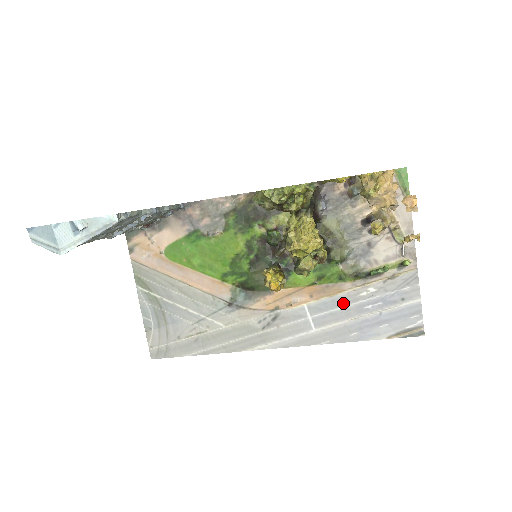
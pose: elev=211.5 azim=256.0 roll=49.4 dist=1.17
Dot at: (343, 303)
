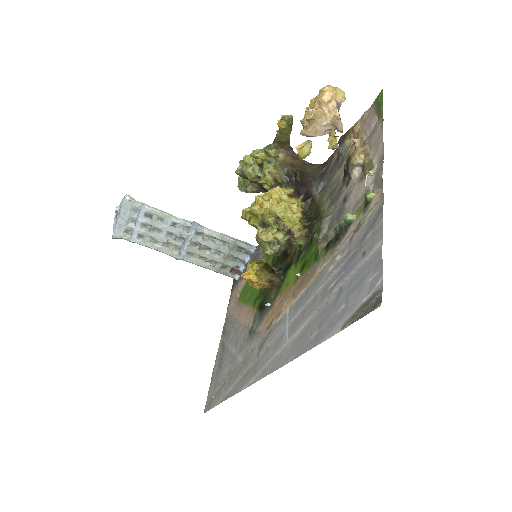
Dot at: (313, 291)
